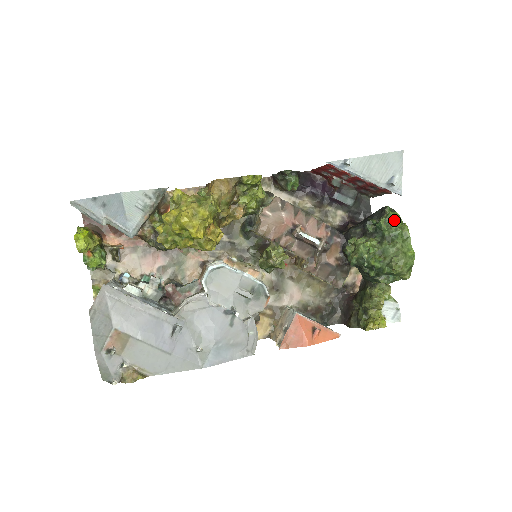
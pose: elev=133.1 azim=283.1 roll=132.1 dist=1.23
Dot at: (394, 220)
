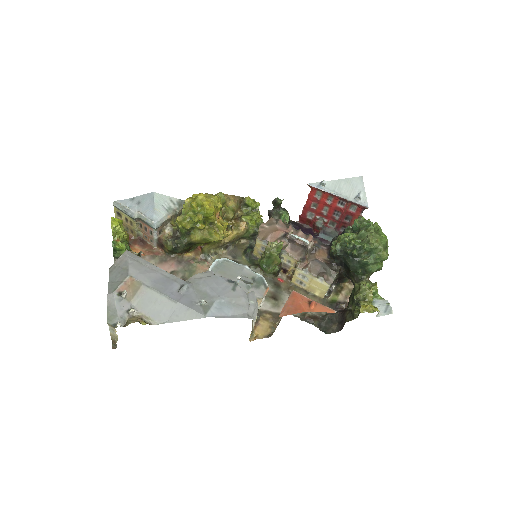
Dot at: occluded
